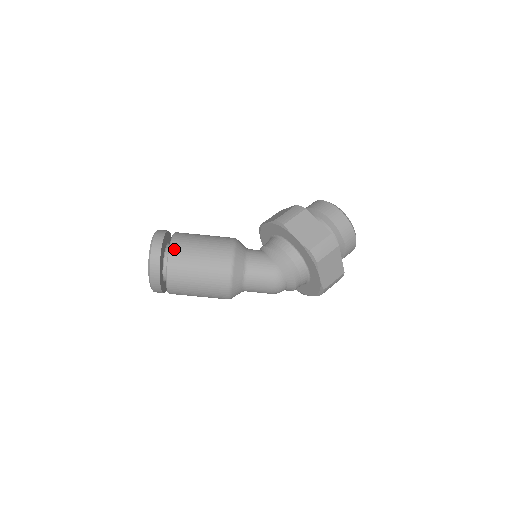
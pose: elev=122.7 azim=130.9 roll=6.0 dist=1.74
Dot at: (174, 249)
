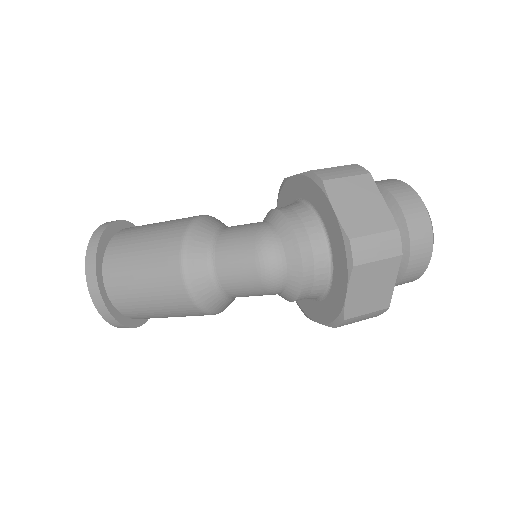
Dot at: (132, 227)
